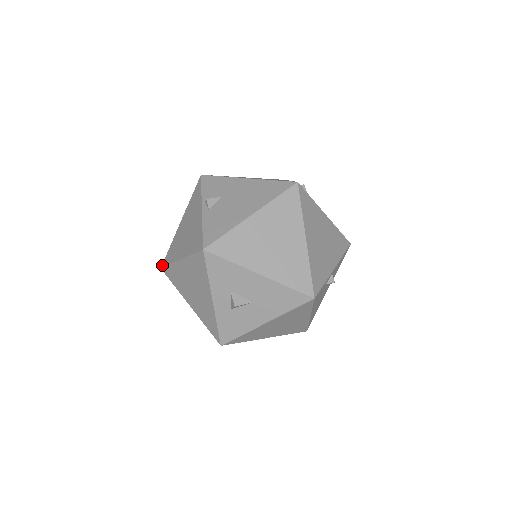
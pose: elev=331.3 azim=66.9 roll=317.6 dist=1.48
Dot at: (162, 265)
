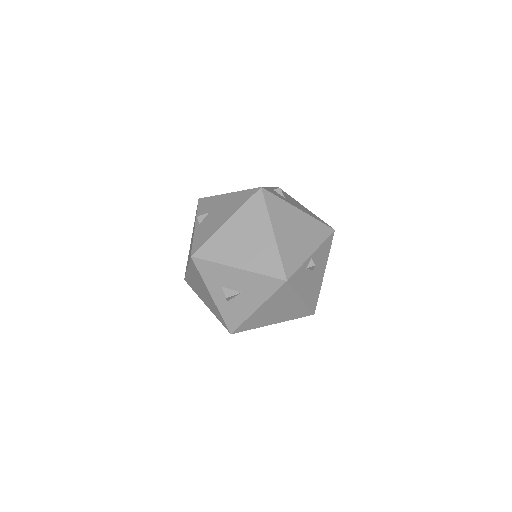
Dot at: occluded
